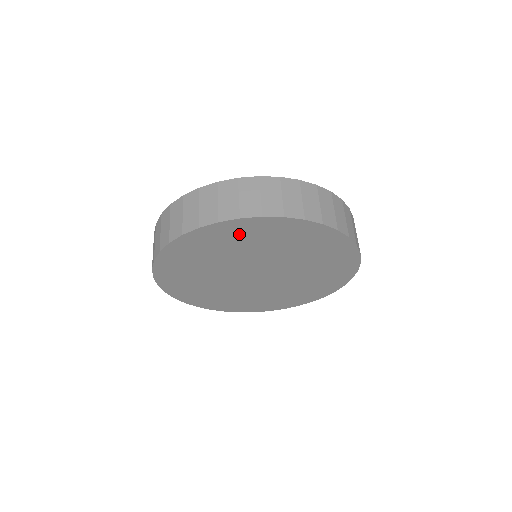
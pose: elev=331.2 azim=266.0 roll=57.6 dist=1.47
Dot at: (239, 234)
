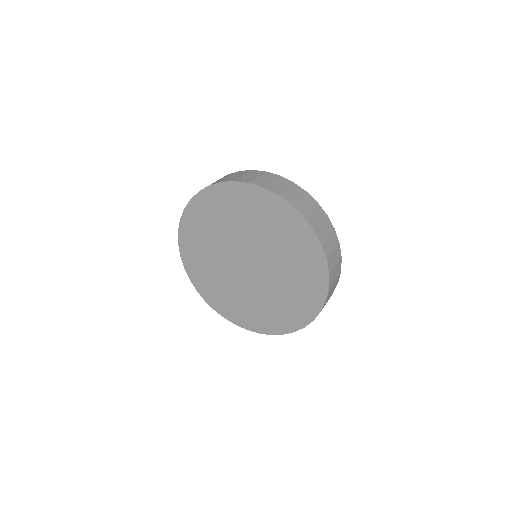
Dot at: (215, 205)
